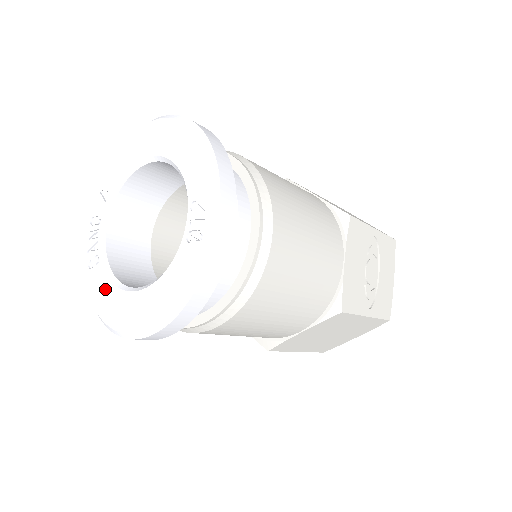
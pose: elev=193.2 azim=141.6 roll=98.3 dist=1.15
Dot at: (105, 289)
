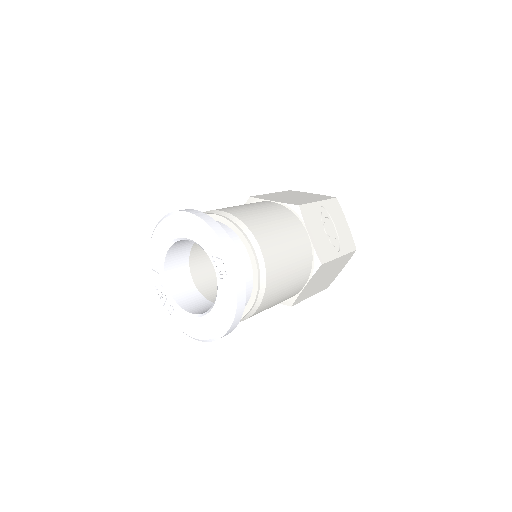
Dot at: (187, 321)
